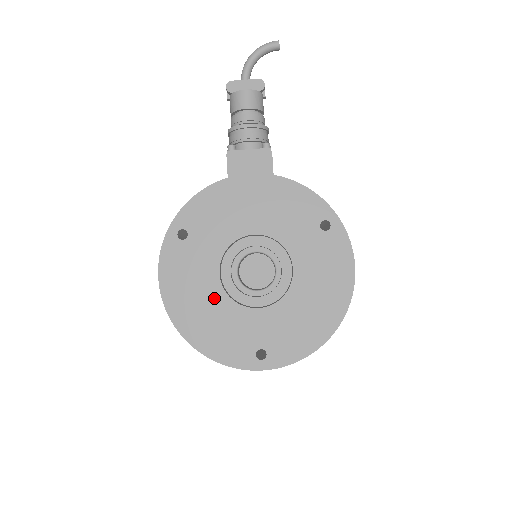
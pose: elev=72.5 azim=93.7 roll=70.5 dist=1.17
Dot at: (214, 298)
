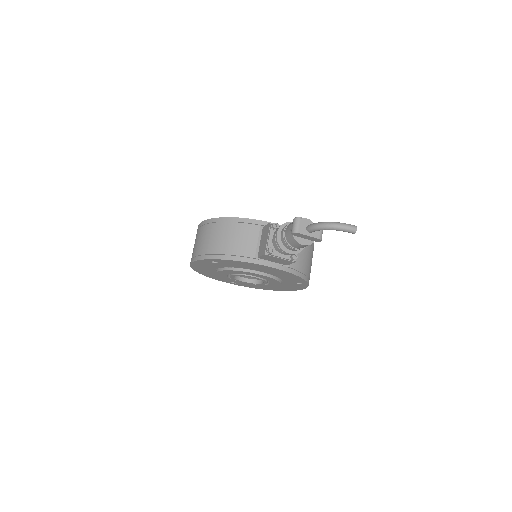
Dot at: (220, 276)
